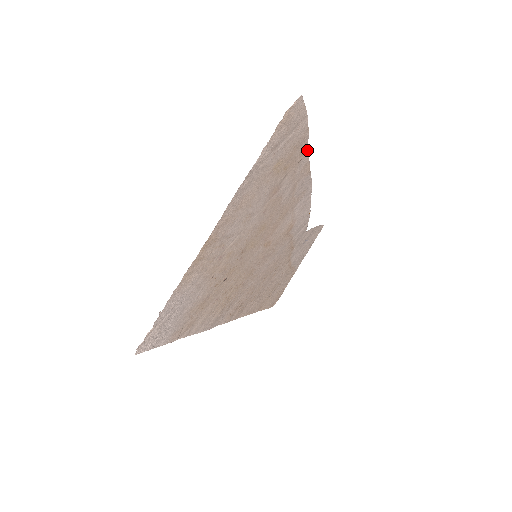
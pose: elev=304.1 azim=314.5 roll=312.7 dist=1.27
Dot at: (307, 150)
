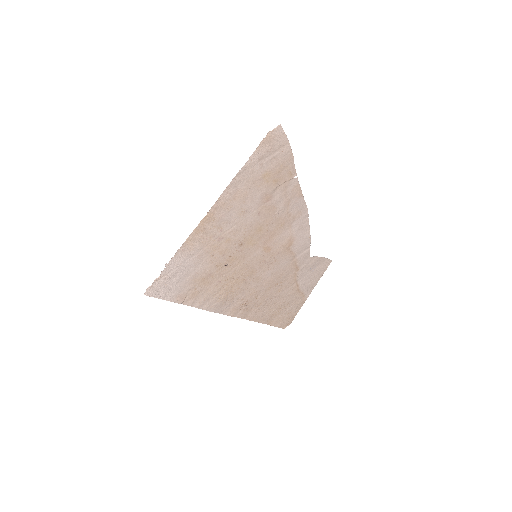
Dot at: (295, 173)
